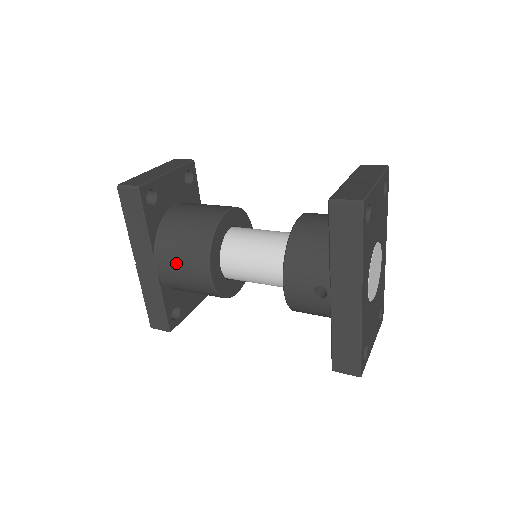
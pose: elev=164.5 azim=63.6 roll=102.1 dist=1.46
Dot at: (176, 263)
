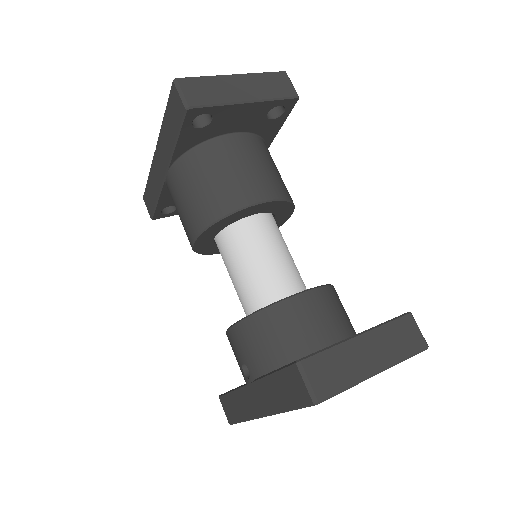
Dot at: (179, 197)
